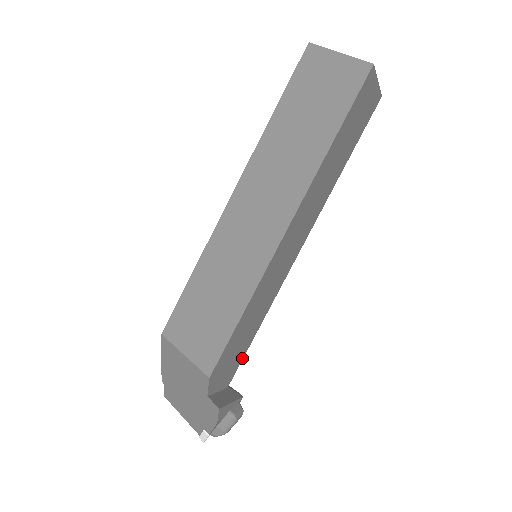
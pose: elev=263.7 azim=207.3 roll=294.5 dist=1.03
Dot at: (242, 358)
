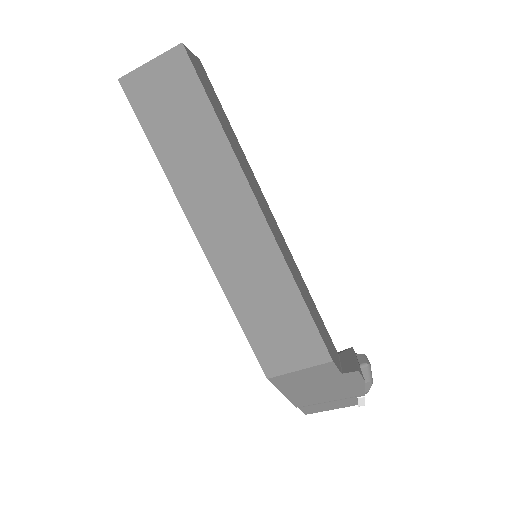
Dot at: (325, 327)
